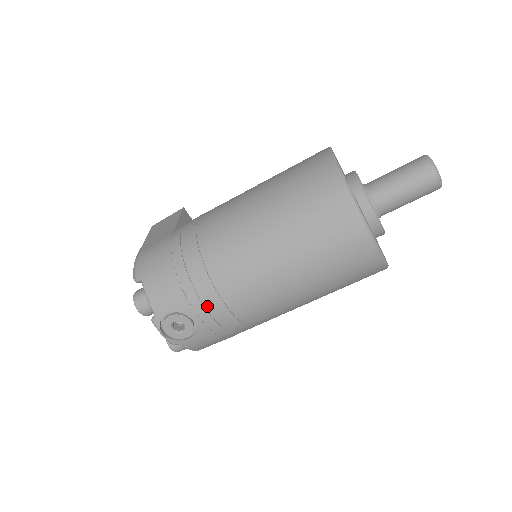
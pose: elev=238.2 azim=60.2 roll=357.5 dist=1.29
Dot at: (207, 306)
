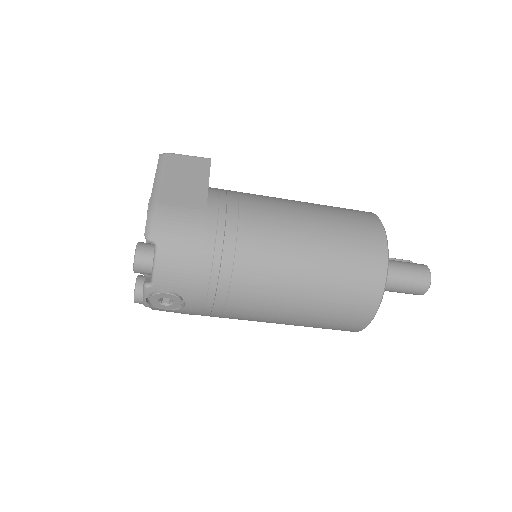
Dot at: (208, 303)
